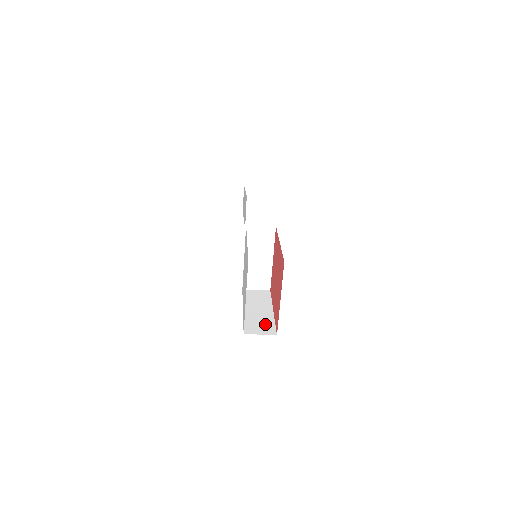
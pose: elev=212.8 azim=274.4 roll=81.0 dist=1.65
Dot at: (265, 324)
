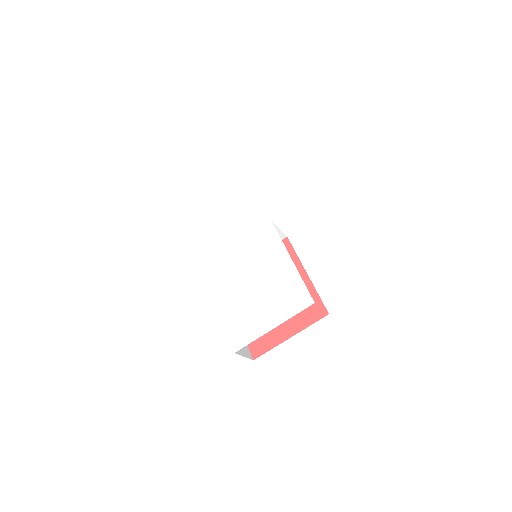
Dot at: occluded
